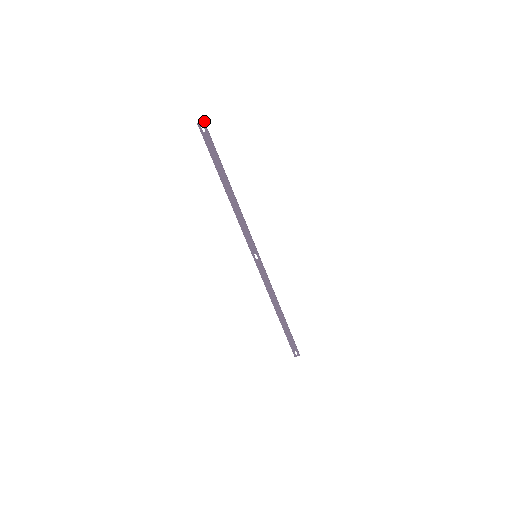
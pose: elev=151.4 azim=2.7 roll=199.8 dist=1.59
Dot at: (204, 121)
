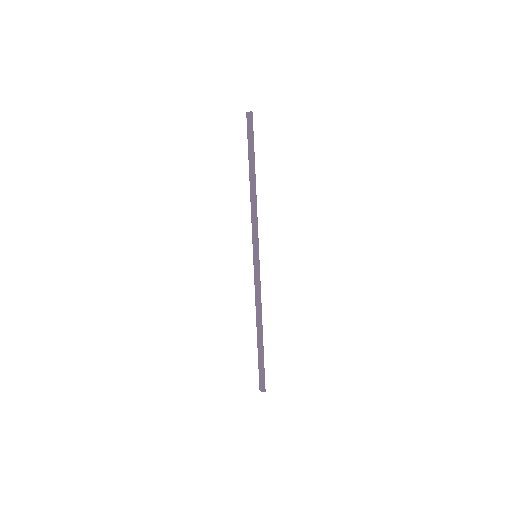
Dot at: occluded
